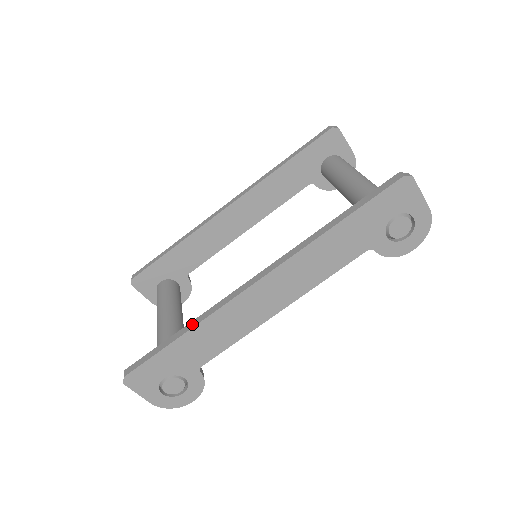
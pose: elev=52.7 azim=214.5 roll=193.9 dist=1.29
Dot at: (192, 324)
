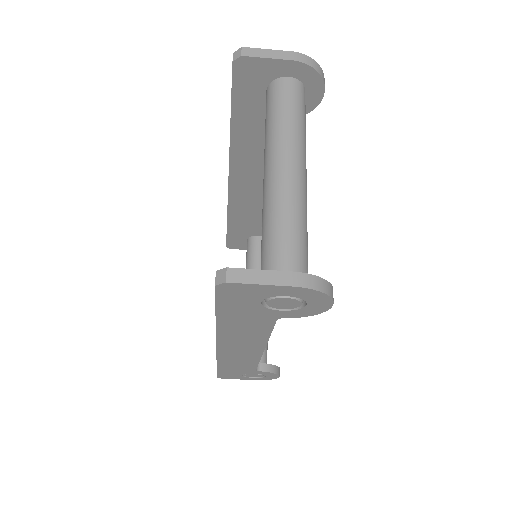
Dot at: occluded
